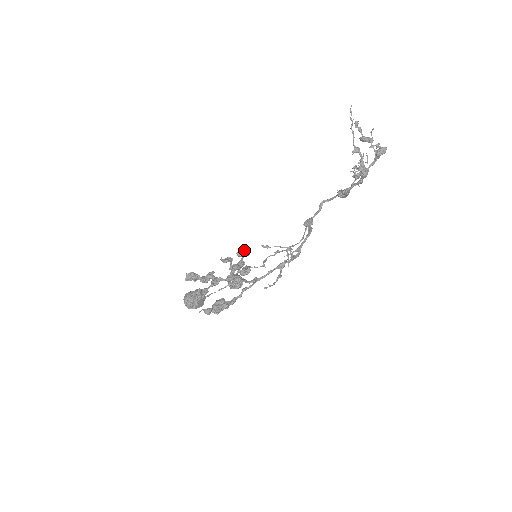
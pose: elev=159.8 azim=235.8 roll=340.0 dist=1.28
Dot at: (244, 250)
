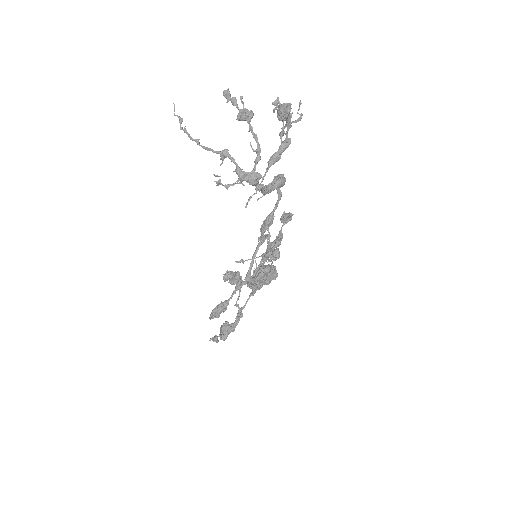
Dot at: (285, 215)
